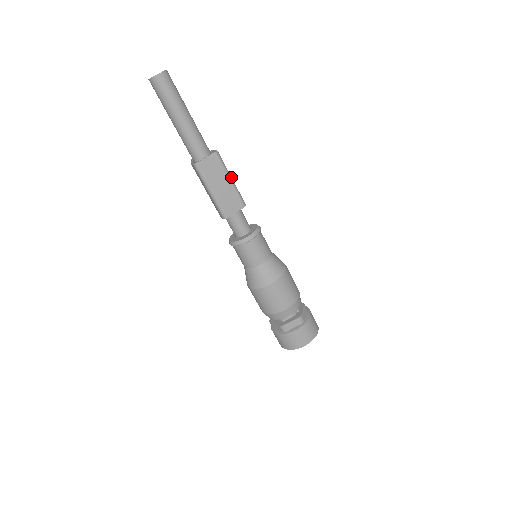
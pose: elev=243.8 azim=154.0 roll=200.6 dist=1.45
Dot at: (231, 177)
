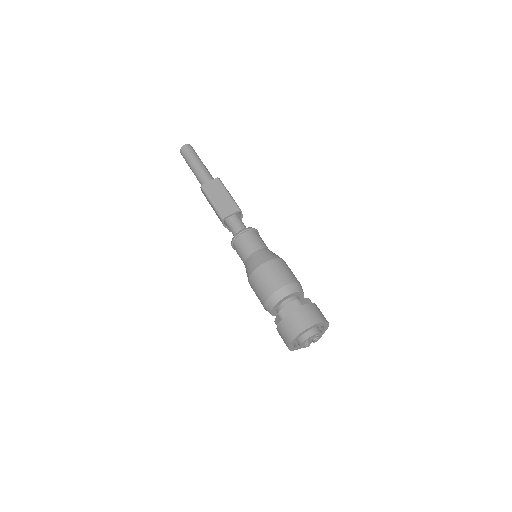
Dot at: (229, 193)
